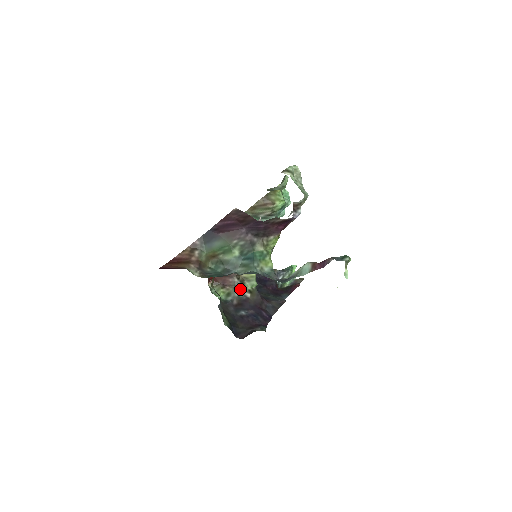
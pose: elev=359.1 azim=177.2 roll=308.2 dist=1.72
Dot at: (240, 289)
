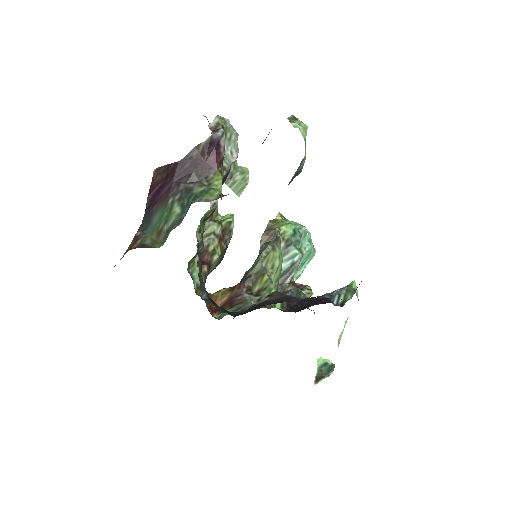
Dot at: (256, 302)
